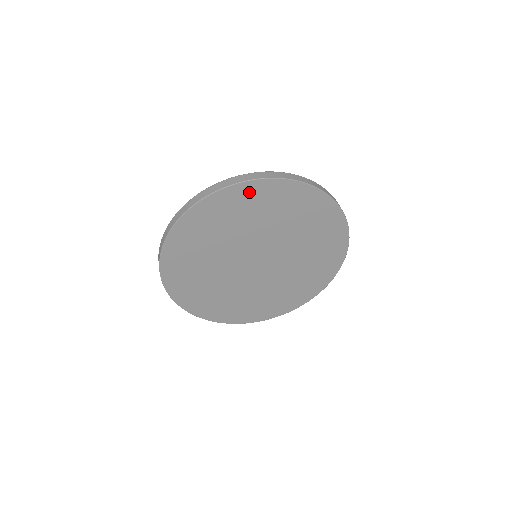
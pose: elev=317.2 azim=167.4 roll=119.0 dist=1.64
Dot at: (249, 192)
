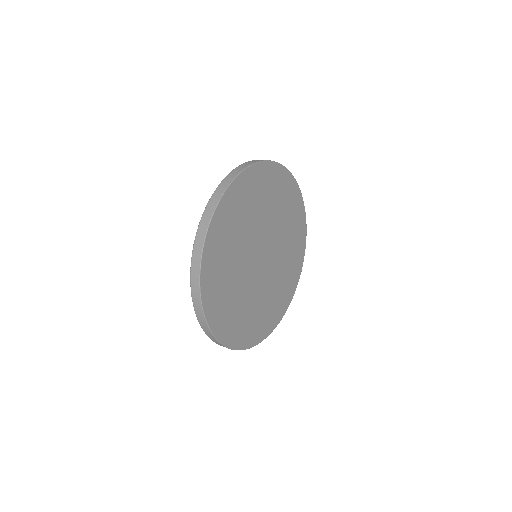
Dot at: (219, 224)
